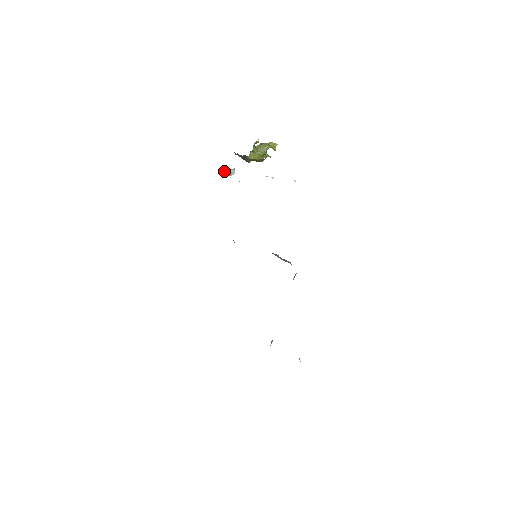
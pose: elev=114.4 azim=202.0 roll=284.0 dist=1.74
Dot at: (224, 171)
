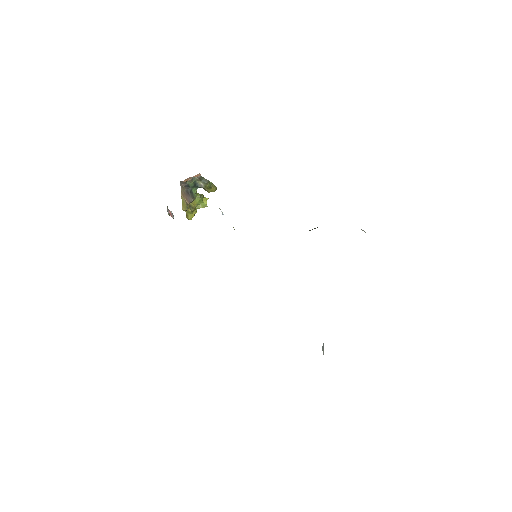
Dot at: (167, 209)
